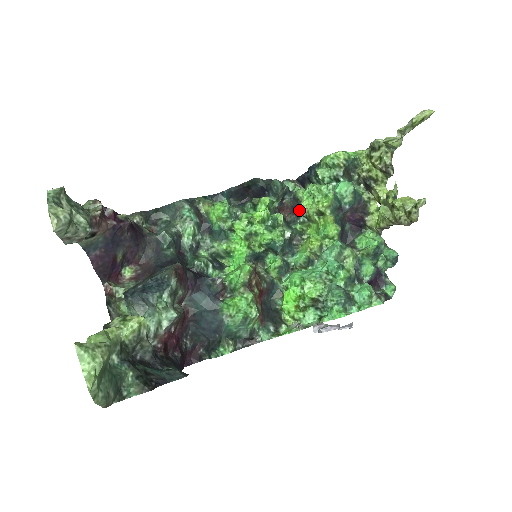
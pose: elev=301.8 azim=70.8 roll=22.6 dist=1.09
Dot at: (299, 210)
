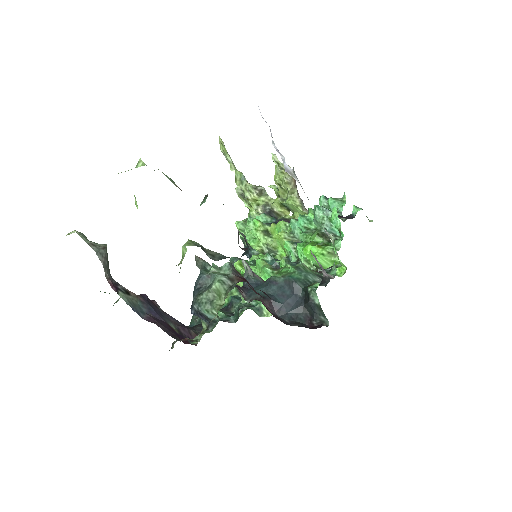
Dot at: occluded
